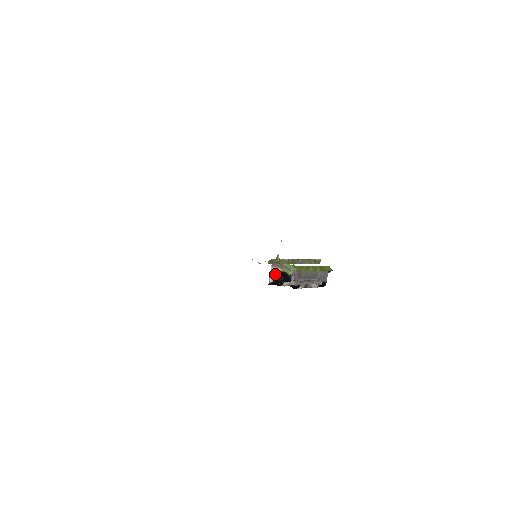
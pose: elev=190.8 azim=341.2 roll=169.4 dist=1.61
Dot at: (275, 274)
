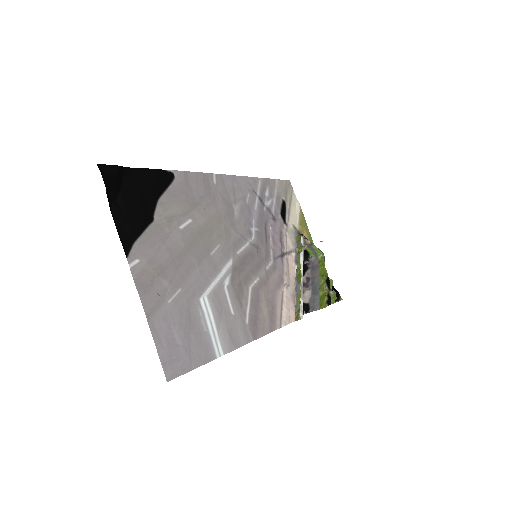
Dot at: occluded
